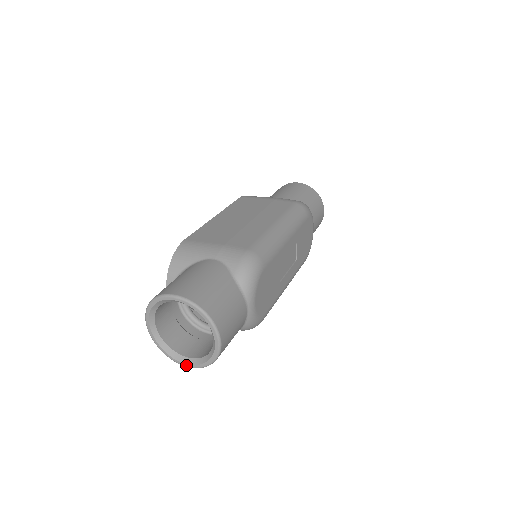
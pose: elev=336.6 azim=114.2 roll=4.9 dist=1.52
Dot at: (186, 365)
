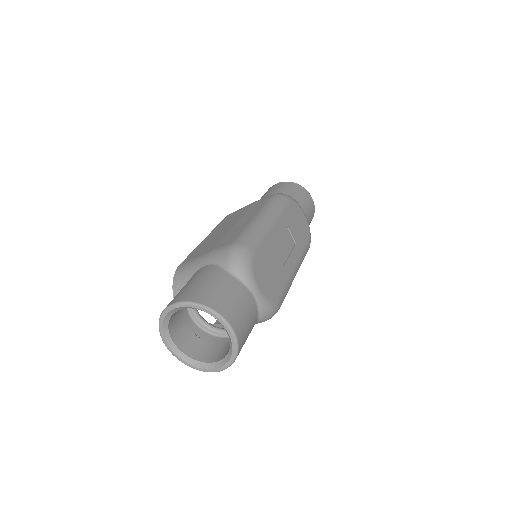
Dot at: (217, 370)
